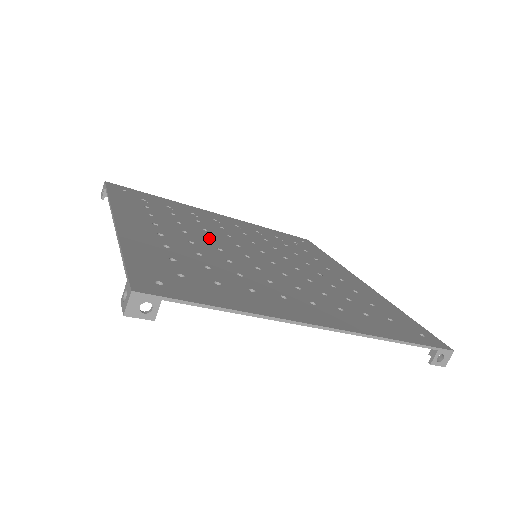
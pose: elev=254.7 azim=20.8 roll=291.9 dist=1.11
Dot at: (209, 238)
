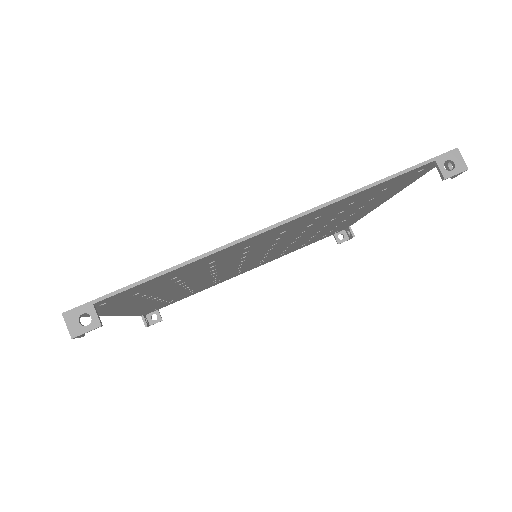
Dot at: occluded
